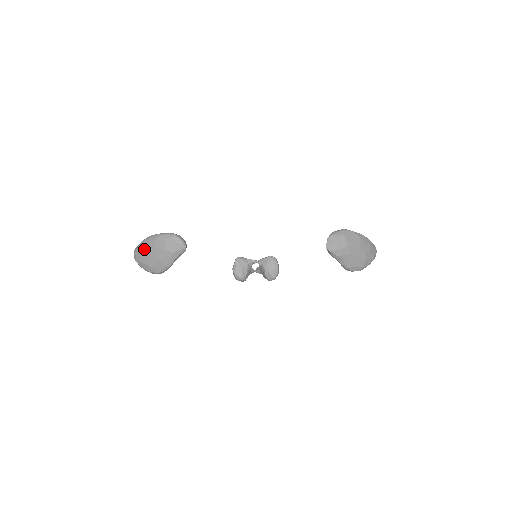
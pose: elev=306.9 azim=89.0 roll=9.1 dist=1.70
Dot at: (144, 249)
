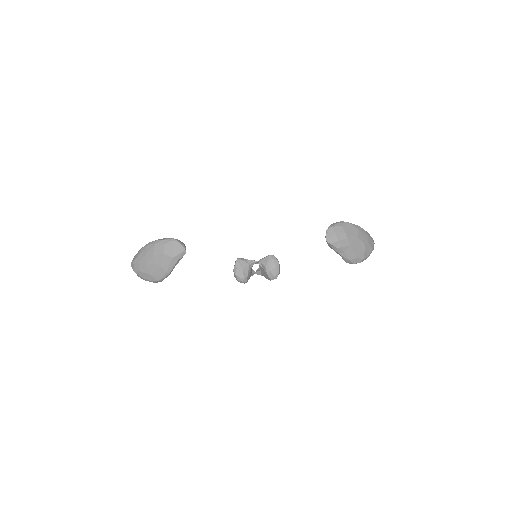
Dot at: (142, 257)
